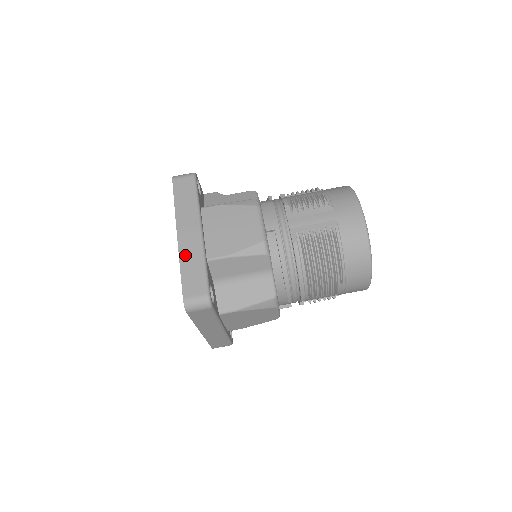
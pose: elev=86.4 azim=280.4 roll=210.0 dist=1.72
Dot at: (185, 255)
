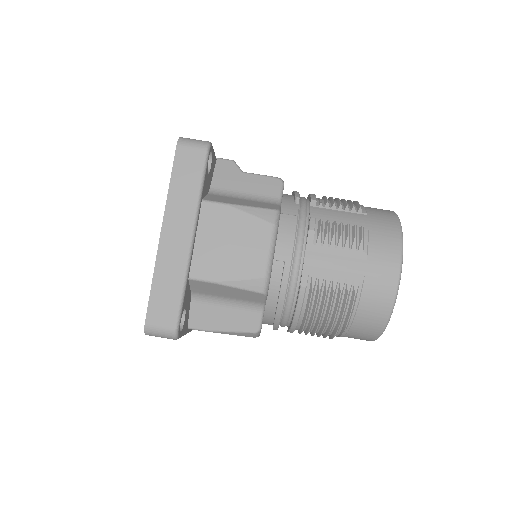
Dot at: (163, 265)
